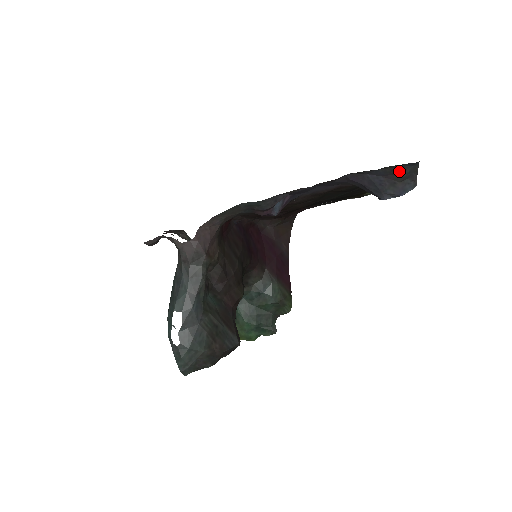
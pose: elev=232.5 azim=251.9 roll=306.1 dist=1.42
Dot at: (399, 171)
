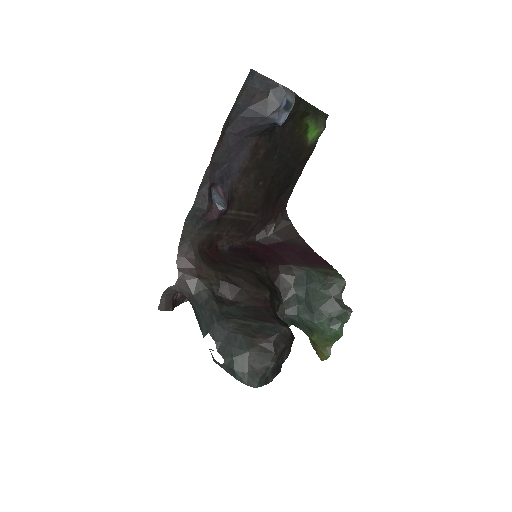
Dot at: (253, 91)
